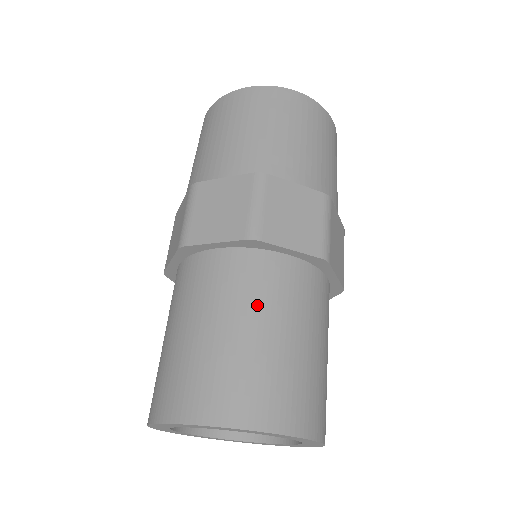
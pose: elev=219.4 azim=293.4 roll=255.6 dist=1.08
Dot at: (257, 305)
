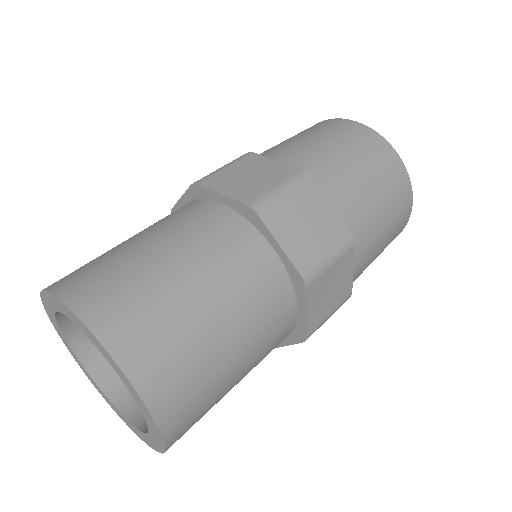
Dot at: (209, 261)
